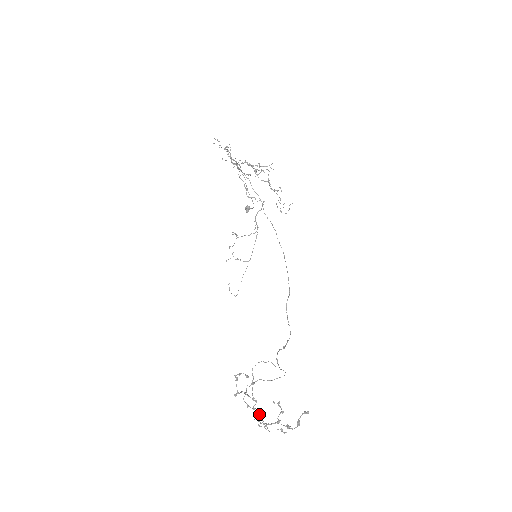
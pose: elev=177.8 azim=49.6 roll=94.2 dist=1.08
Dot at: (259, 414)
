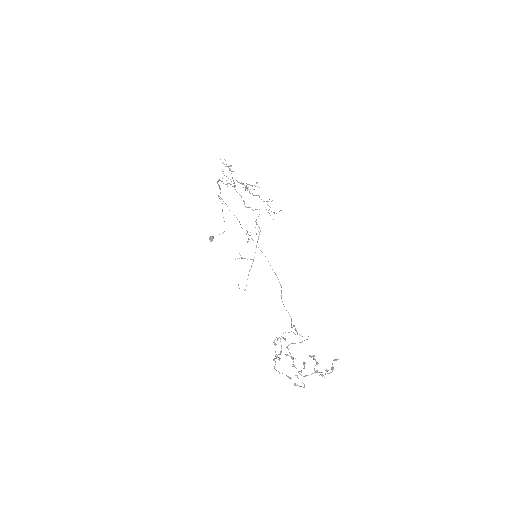
Dot at: (304, 363)
